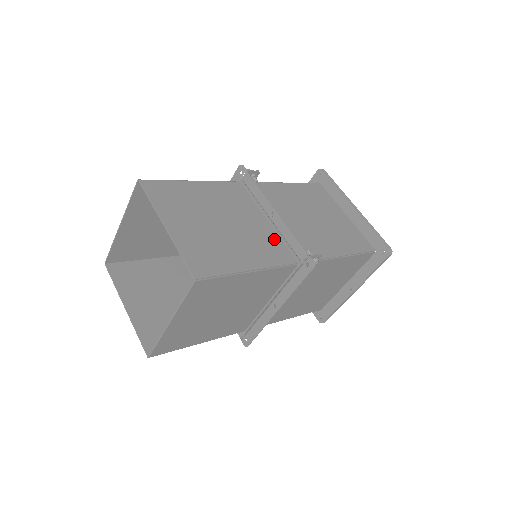
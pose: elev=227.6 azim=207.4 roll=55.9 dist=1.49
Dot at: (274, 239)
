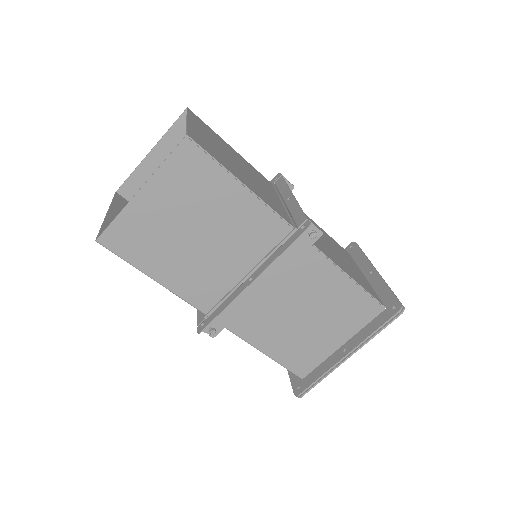
Dot at: (280, 207)
